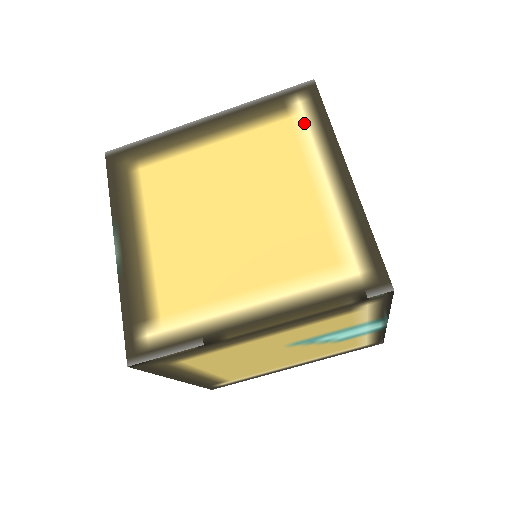
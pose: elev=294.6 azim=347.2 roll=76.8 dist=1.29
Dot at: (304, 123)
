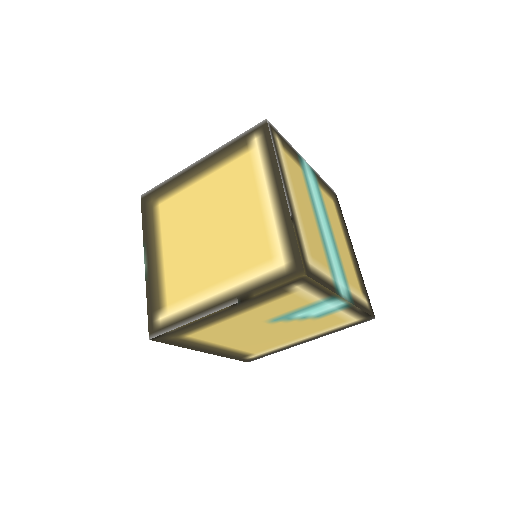
Dot at: (258, 155)
